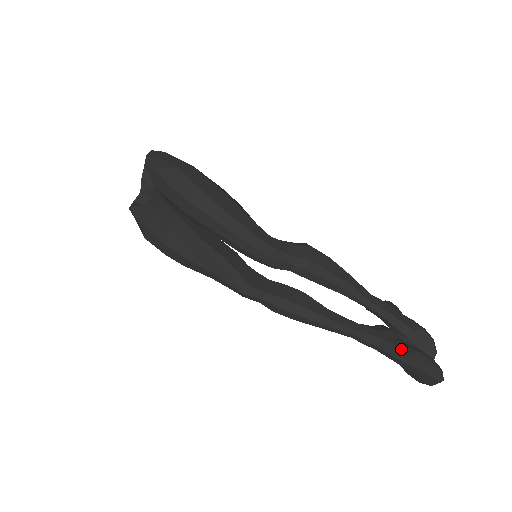
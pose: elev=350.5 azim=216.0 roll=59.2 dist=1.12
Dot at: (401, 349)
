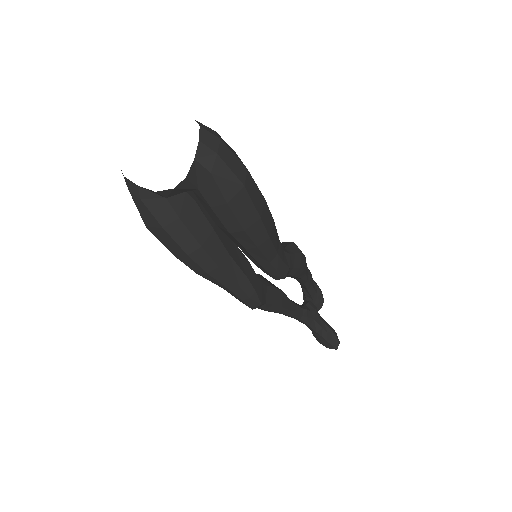
Dot at: (323, 328)
